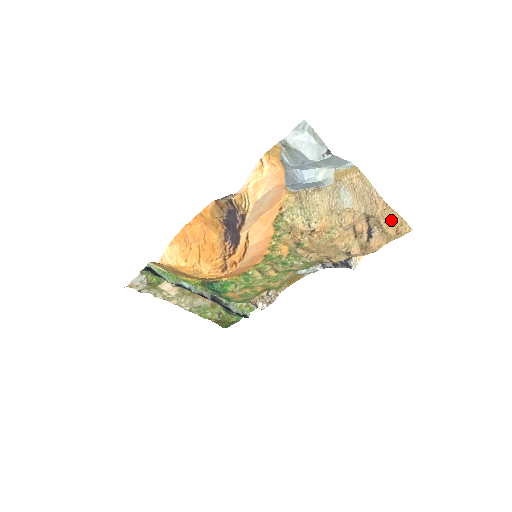
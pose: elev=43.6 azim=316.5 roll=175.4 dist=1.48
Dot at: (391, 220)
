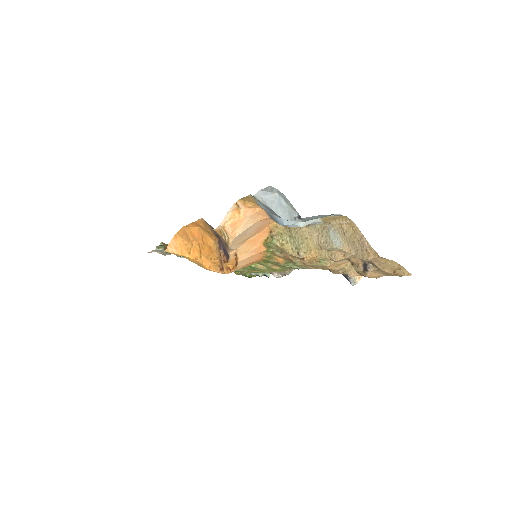
Dot at: (387, 264)
